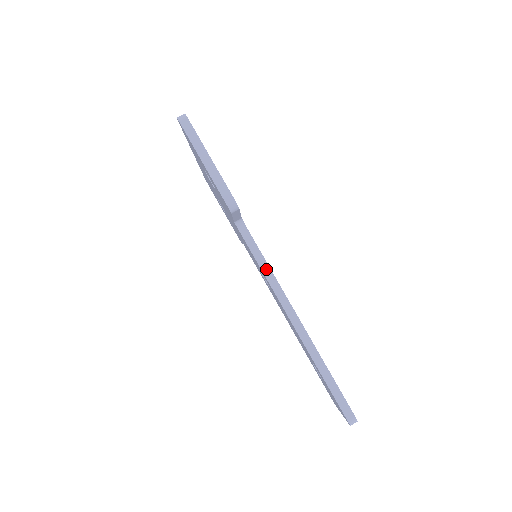
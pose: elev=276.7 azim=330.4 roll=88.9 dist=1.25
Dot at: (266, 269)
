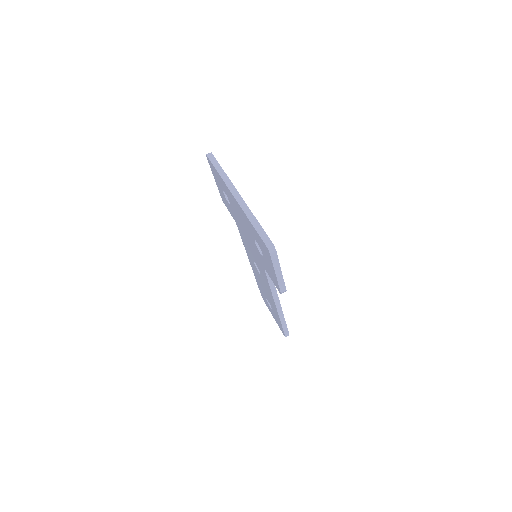
Dot at: (273, 287)
